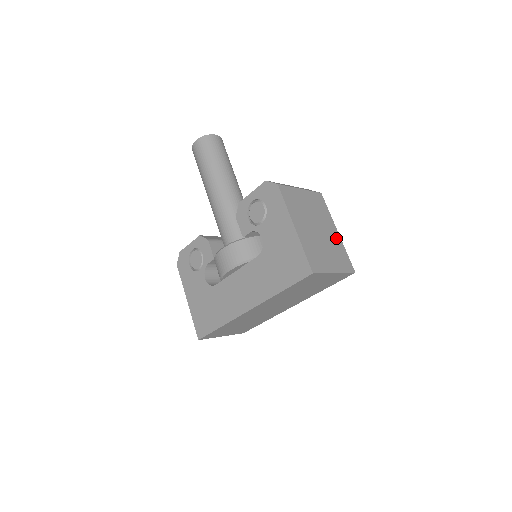
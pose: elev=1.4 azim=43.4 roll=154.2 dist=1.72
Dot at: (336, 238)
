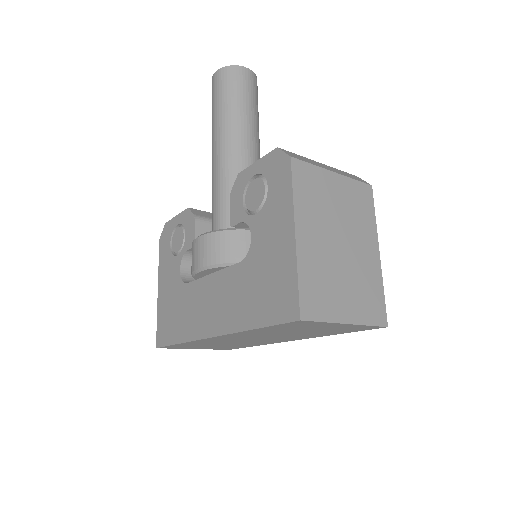
Dot at: (372, 263)
